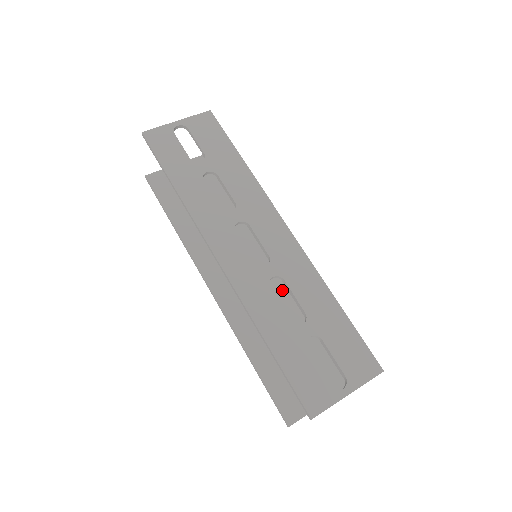
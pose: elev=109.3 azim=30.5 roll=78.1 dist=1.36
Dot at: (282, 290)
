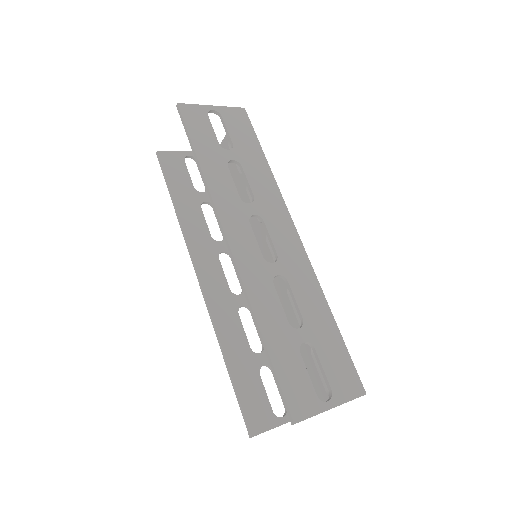
Dot at: occluded
